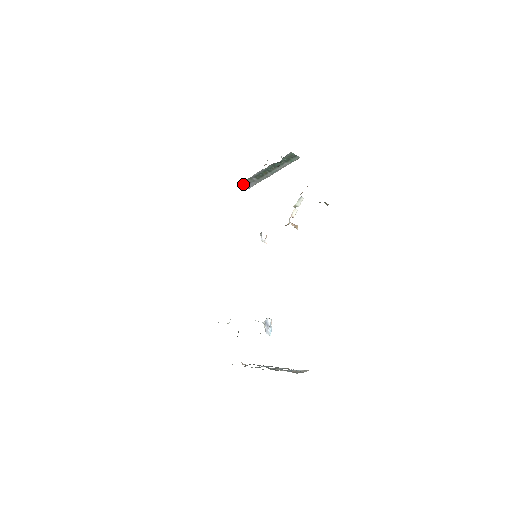
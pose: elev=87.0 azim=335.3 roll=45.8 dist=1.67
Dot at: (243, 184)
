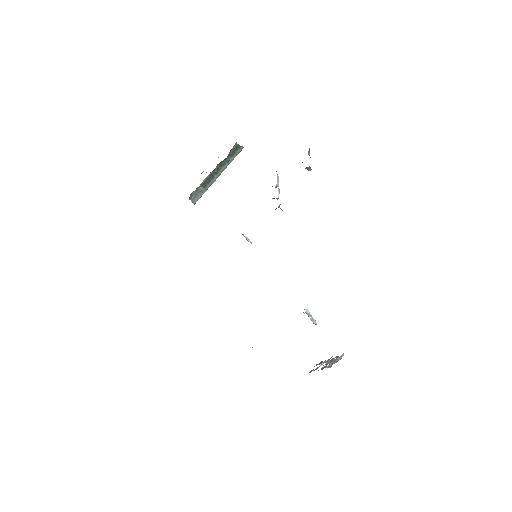
Dot at: (190, 199)
